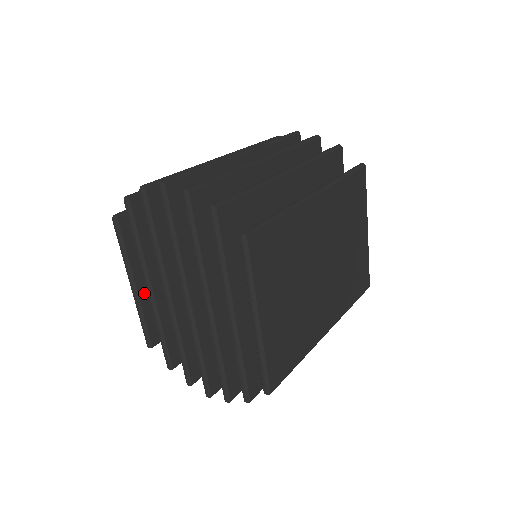
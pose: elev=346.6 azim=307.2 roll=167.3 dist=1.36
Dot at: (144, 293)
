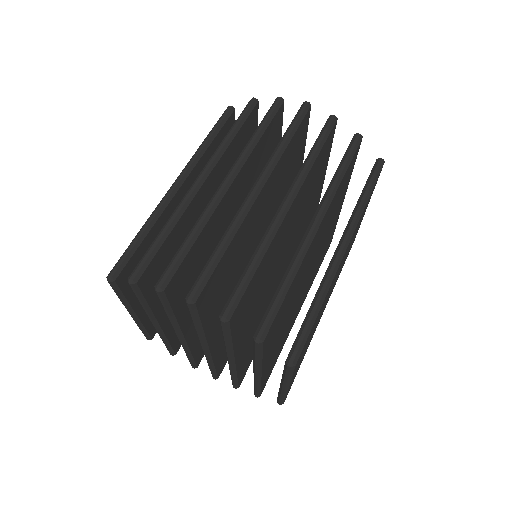
Dot at: (143, 312)
